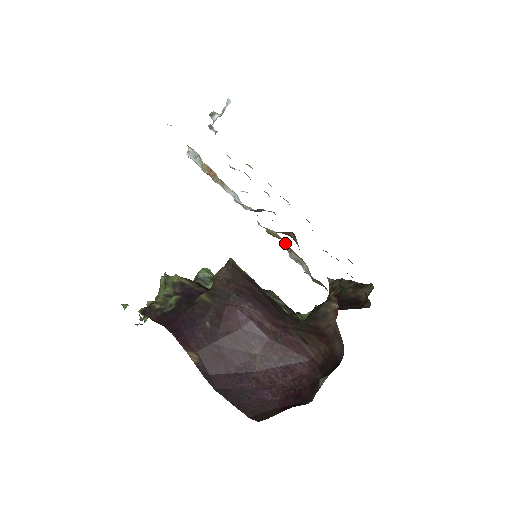
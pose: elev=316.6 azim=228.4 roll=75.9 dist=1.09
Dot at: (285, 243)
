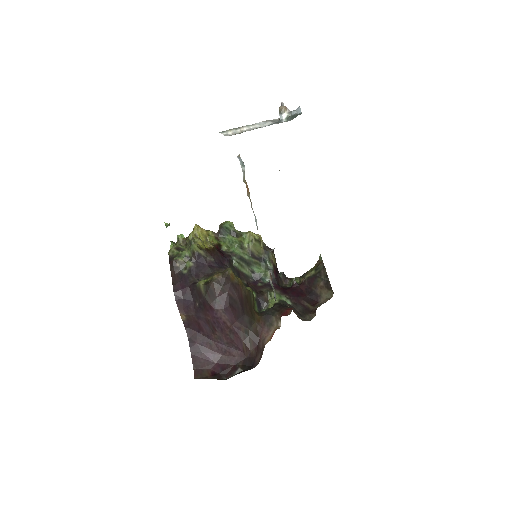
Dot at: (270, 274)
